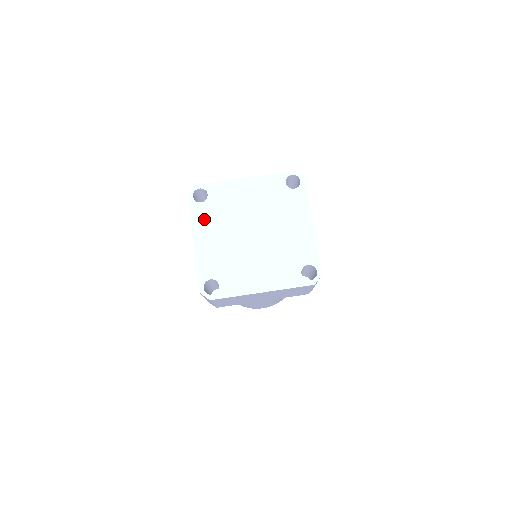
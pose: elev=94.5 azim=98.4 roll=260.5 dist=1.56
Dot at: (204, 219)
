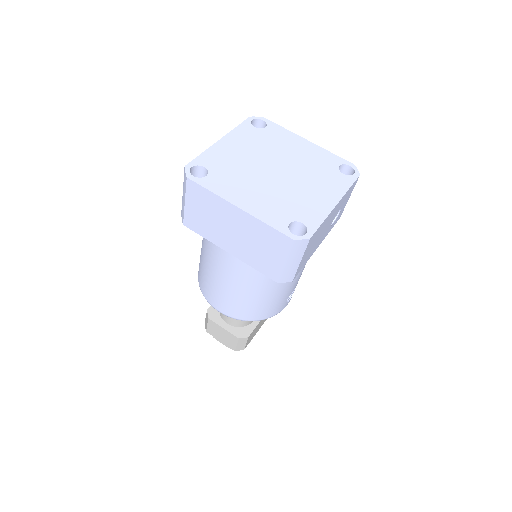
Dot at: (245, 135)
